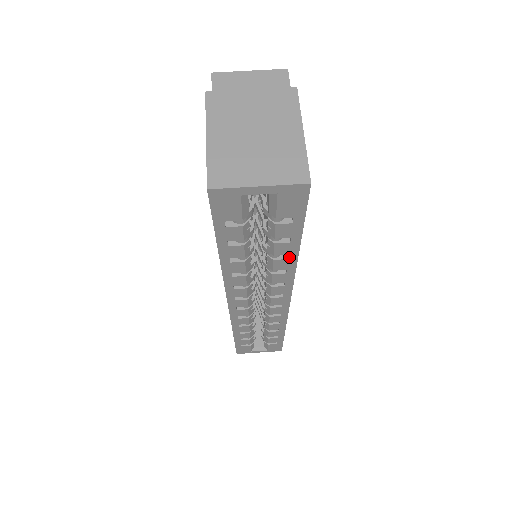
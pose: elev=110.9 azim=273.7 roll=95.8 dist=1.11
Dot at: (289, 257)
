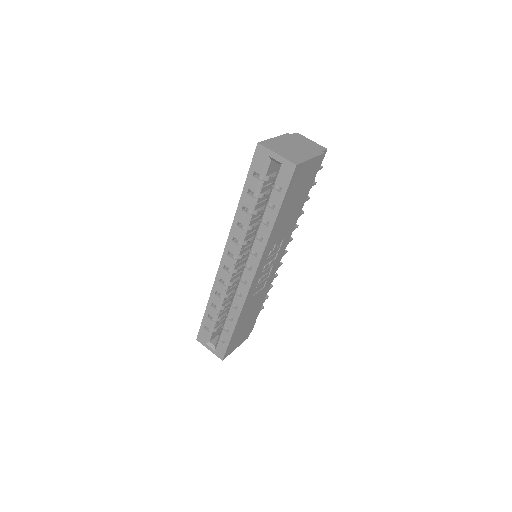
Dot at: (269, 225)
